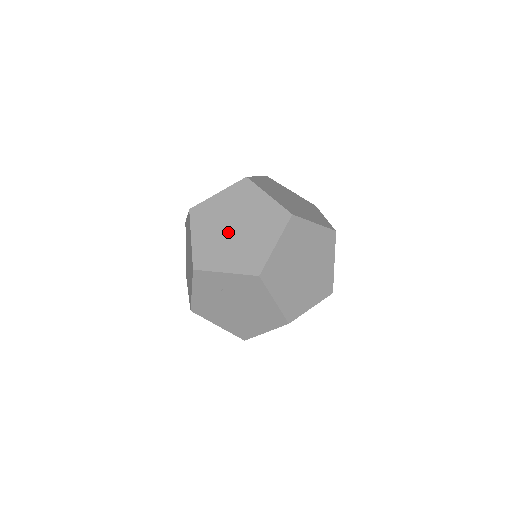
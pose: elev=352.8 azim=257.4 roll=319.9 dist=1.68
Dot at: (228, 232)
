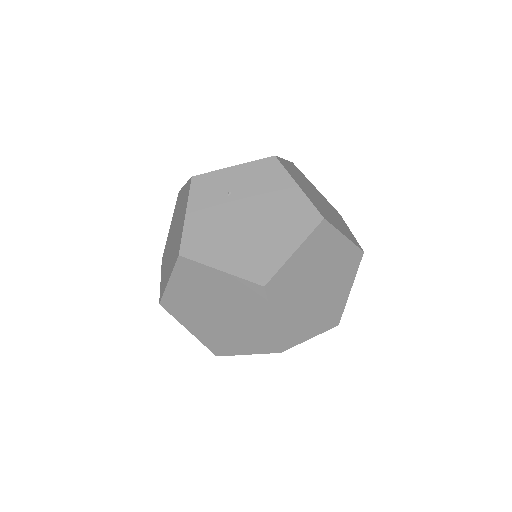
Dot at: occluded
